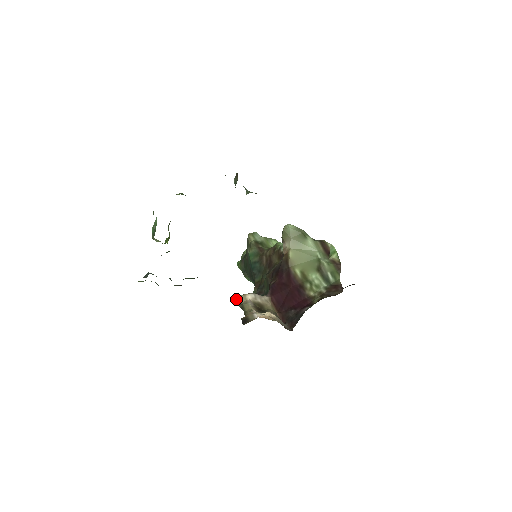
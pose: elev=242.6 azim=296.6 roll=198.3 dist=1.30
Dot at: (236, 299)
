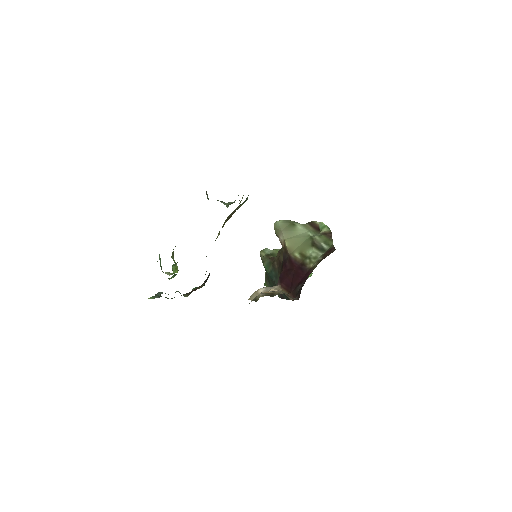
Dot at: (251, 297)
